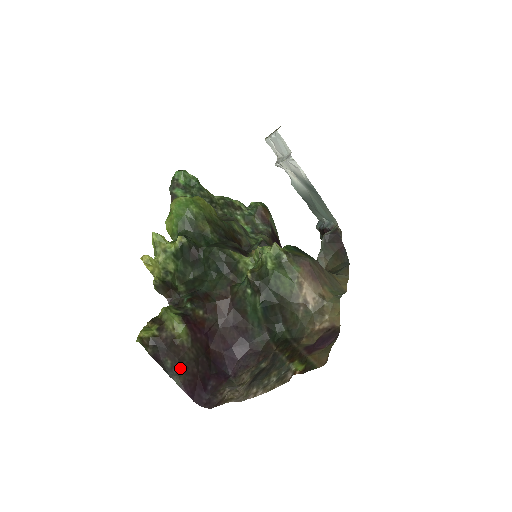
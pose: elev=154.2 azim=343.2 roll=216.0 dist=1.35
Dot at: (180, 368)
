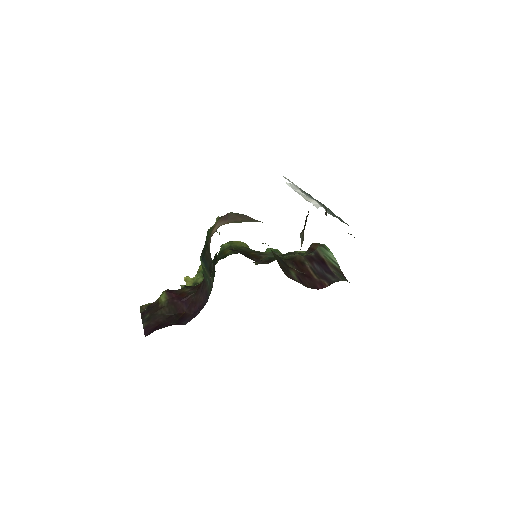
Dot at: (151, 318)
